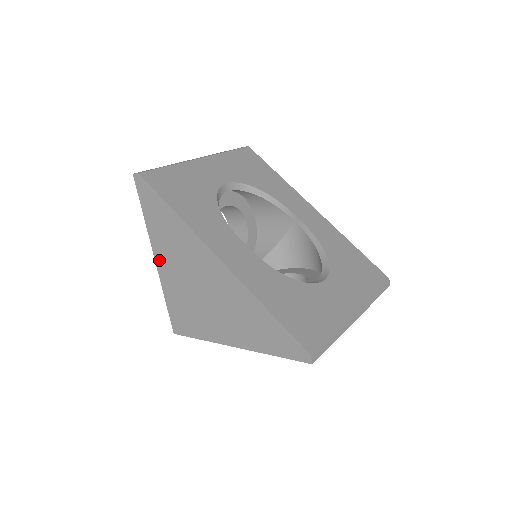
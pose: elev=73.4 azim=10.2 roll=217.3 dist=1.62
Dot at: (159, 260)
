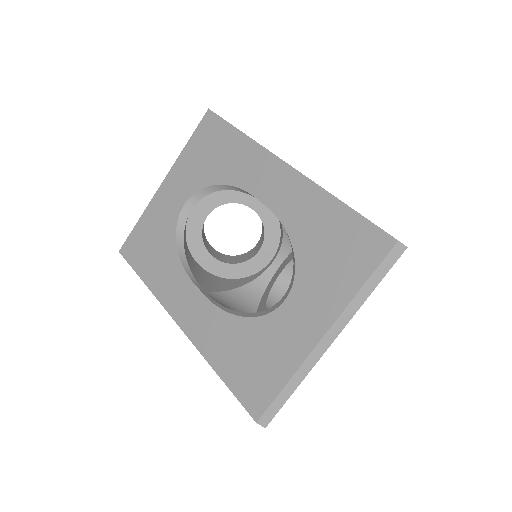
Dot at: occluded
